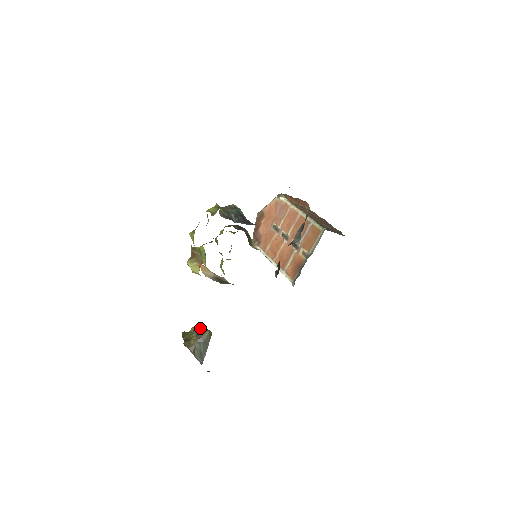
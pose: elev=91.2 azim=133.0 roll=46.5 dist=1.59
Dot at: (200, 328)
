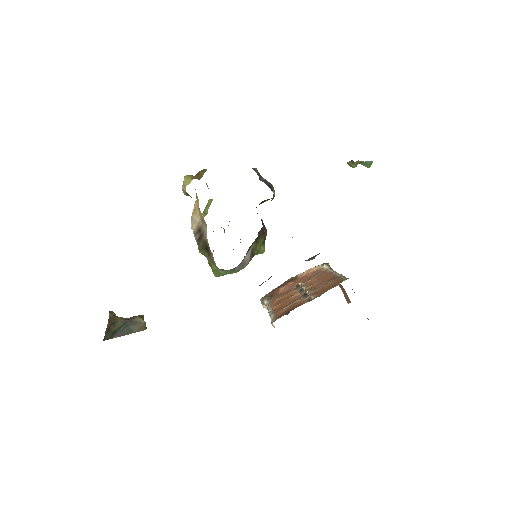
Dot at: (140, 316)
